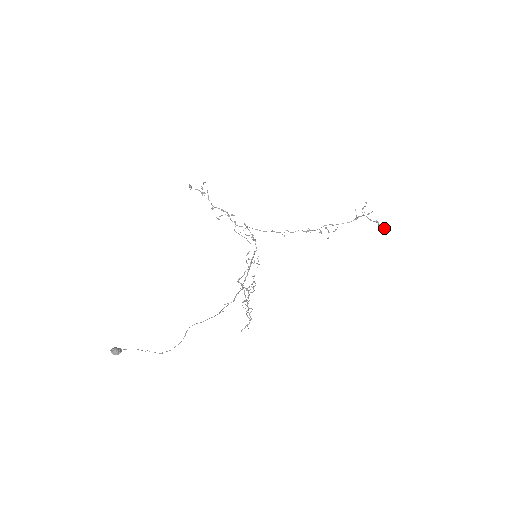
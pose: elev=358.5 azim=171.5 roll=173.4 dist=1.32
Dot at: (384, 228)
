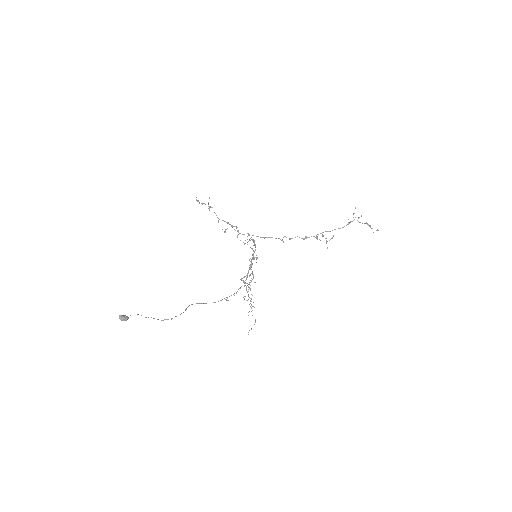
Dot at: occluded
